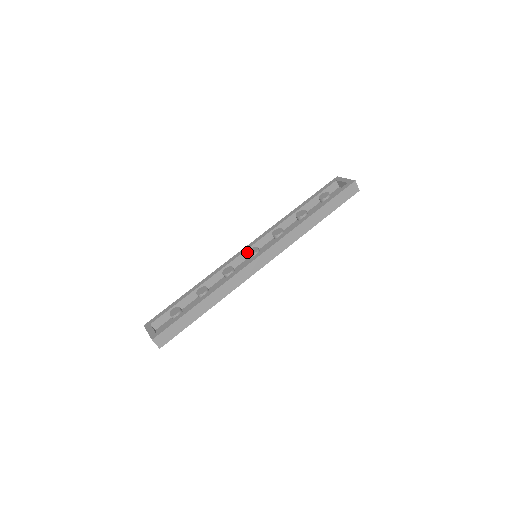
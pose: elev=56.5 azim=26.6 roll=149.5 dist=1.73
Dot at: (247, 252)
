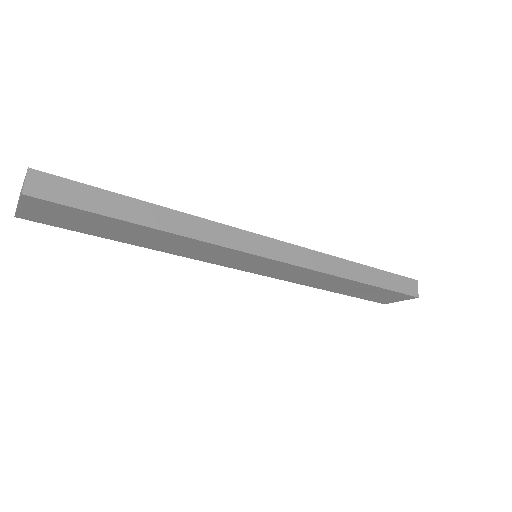
Dot at: occluded
